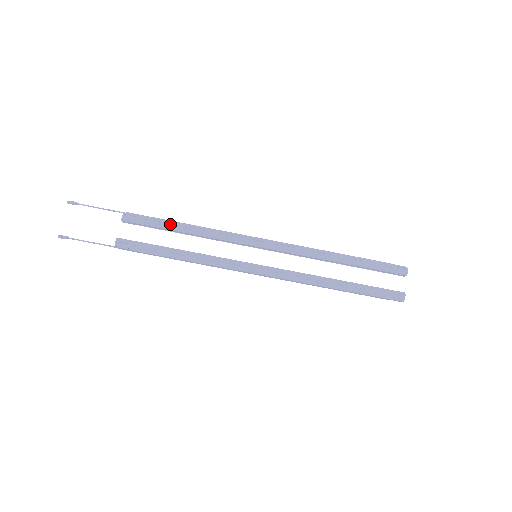
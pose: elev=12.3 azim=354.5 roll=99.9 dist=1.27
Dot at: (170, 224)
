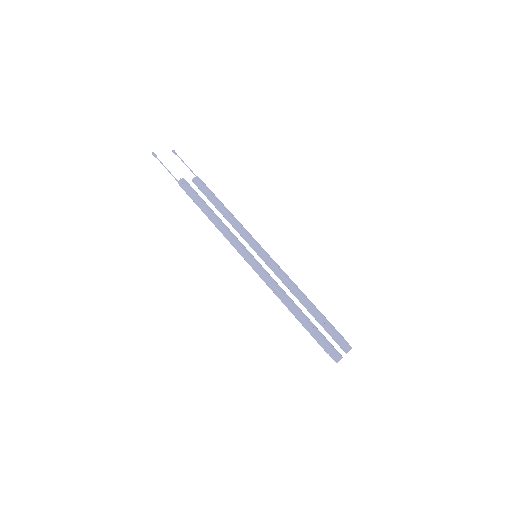
Dot at: (219, 202)
